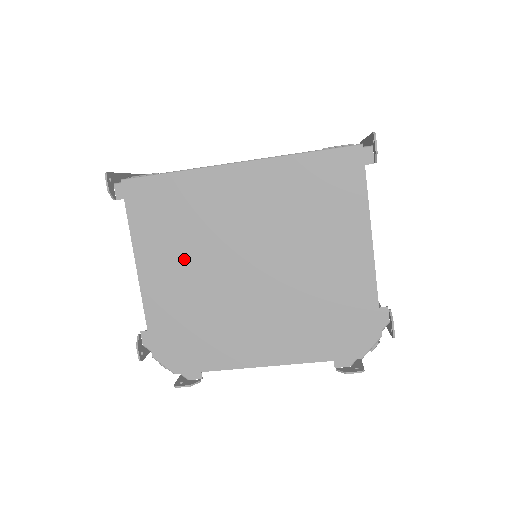
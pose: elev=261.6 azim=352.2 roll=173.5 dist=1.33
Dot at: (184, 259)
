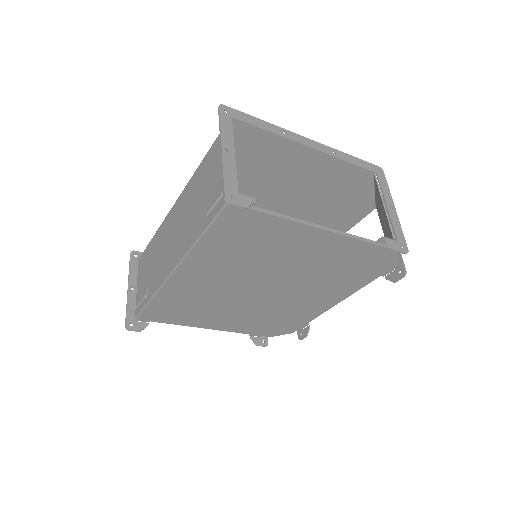
Dot at: (222, 312)
